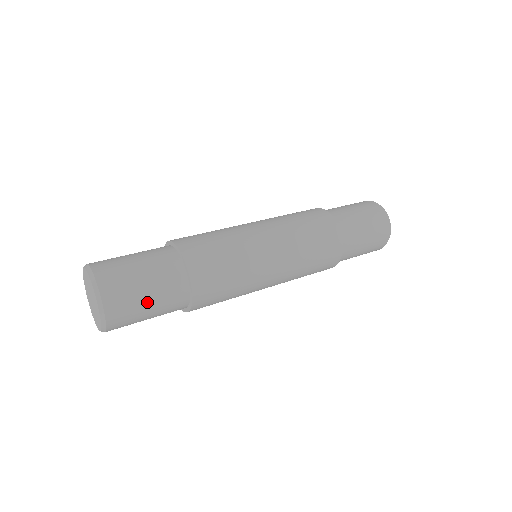
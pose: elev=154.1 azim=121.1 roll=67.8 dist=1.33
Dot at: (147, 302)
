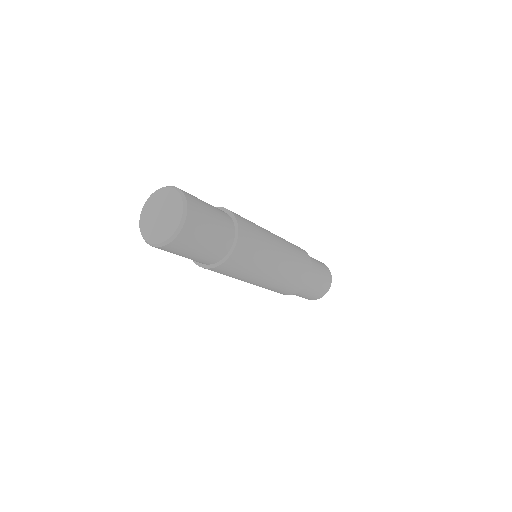
Dot at: (207, 238)
